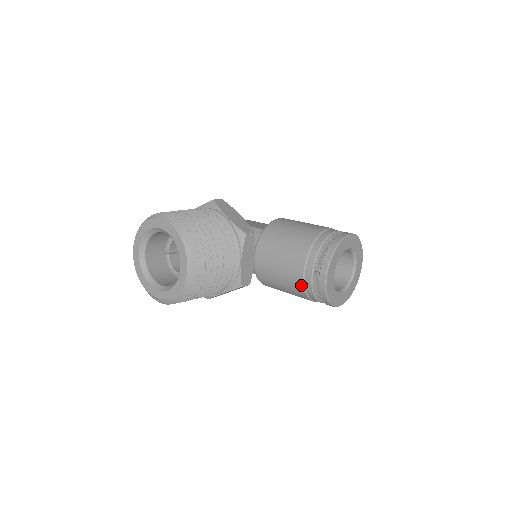
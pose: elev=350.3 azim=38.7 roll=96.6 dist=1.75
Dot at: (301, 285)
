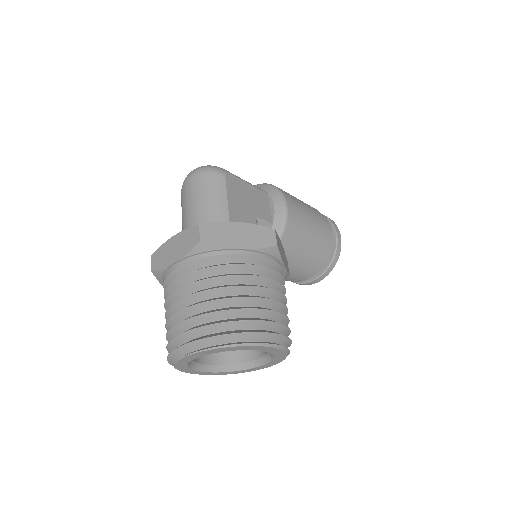
Dot at: occluded
